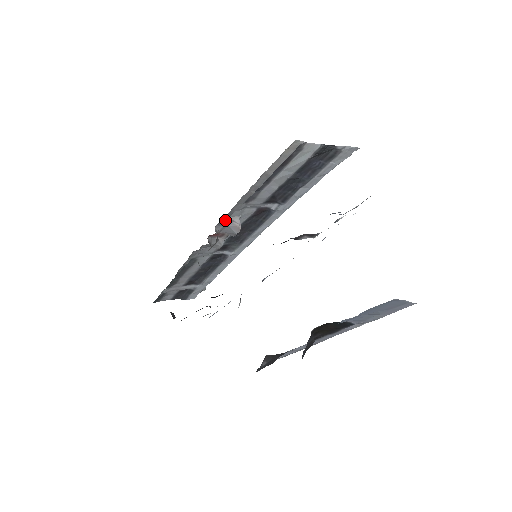
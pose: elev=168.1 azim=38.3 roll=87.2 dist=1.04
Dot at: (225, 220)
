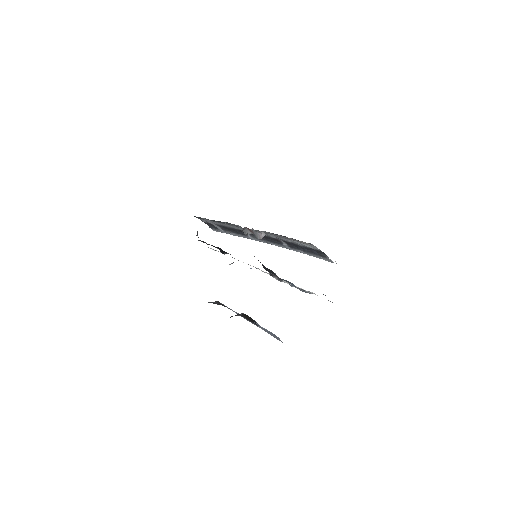
Dot at: (258, 230)
